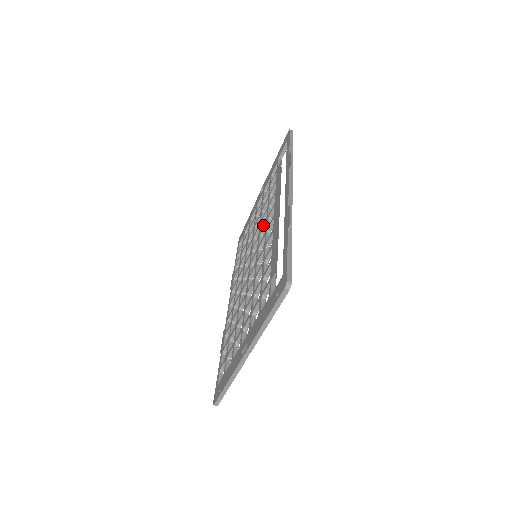
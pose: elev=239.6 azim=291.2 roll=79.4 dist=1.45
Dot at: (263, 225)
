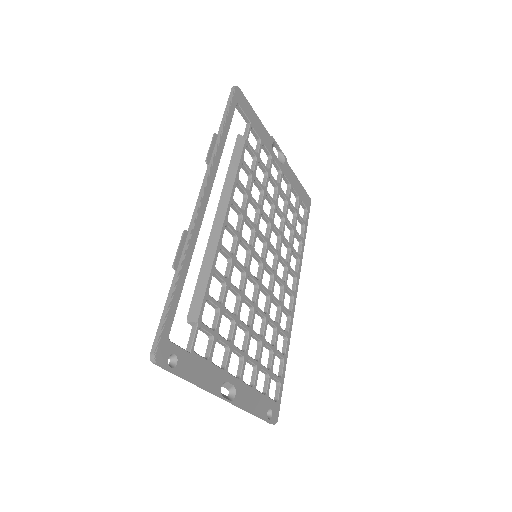
Dot at: occluded
